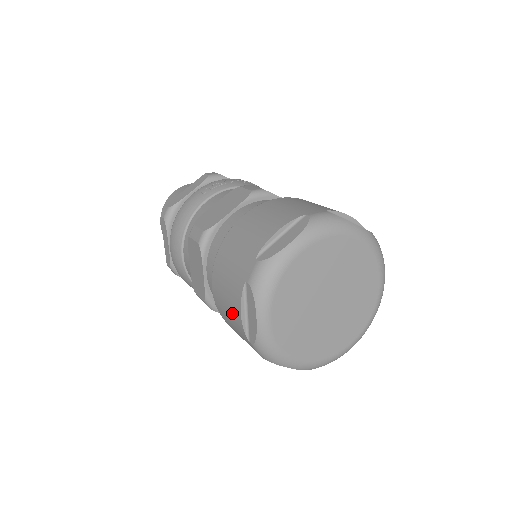
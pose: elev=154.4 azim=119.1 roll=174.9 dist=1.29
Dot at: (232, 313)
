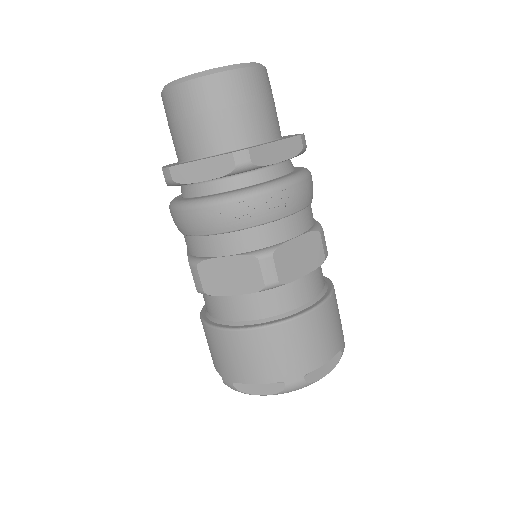
Dot at: occluded
